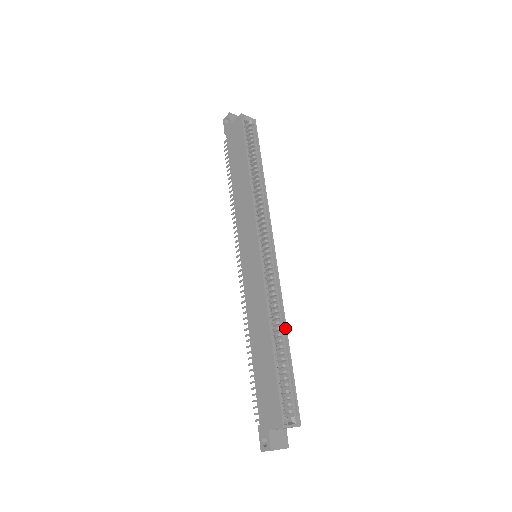
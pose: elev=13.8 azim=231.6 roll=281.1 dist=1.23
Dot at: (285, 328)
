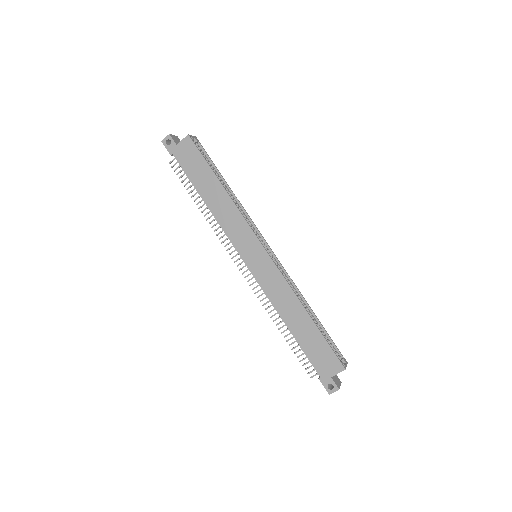
Dot at: (306, 302)
